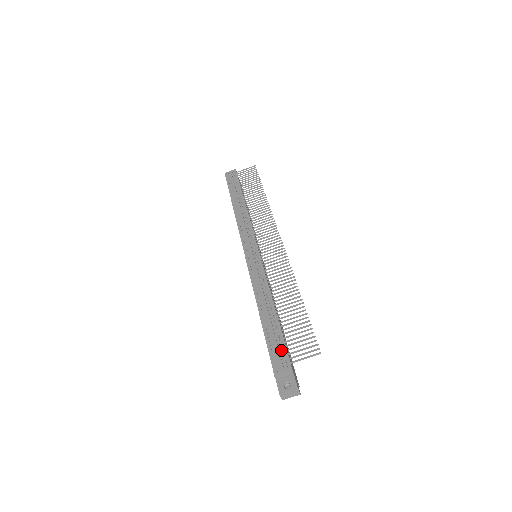
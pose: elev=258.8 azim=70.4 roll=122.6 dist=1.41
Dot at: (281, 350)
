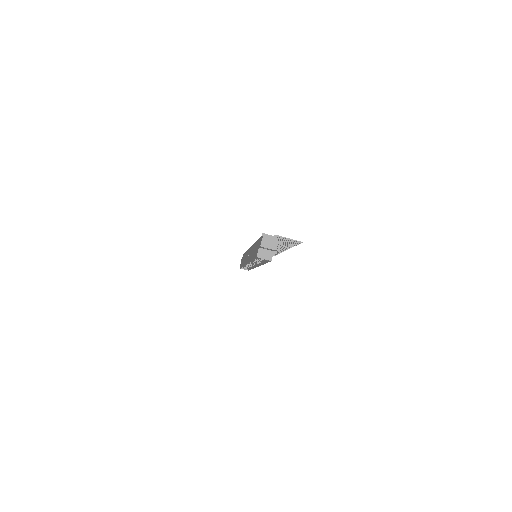
Dot at: occluded
